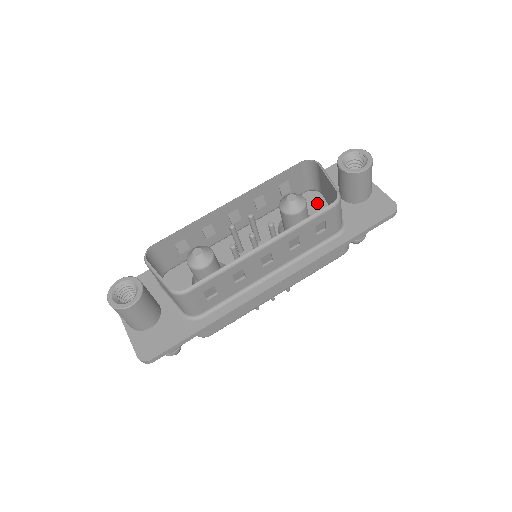
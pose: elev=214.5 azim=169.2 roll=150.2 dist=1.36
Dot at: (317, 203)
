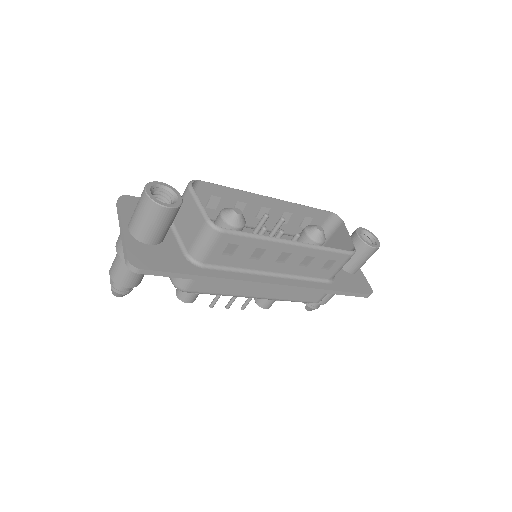
Dot at: occluded
